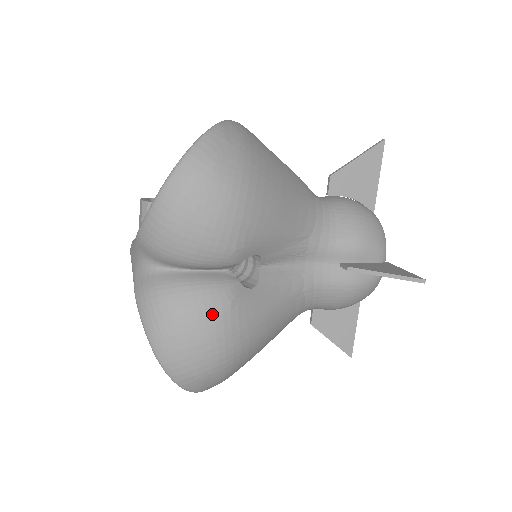
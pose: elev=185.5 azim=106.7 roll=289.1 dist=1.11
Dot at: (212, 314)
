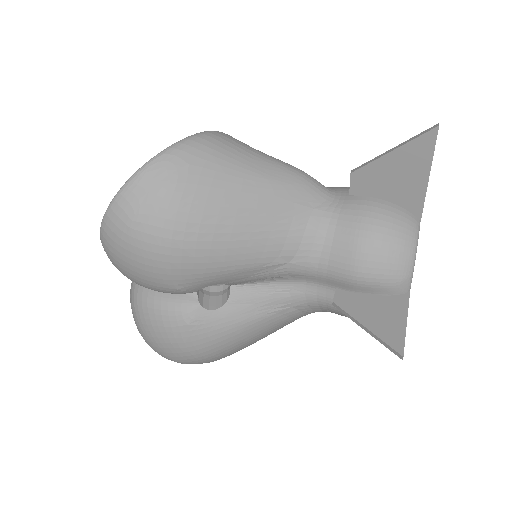
Dot at: (171, 331)
